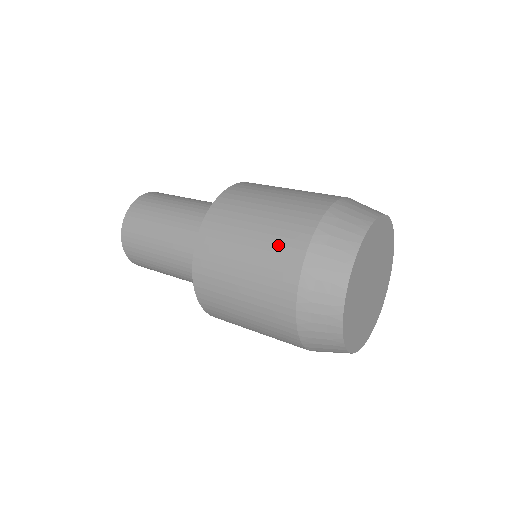
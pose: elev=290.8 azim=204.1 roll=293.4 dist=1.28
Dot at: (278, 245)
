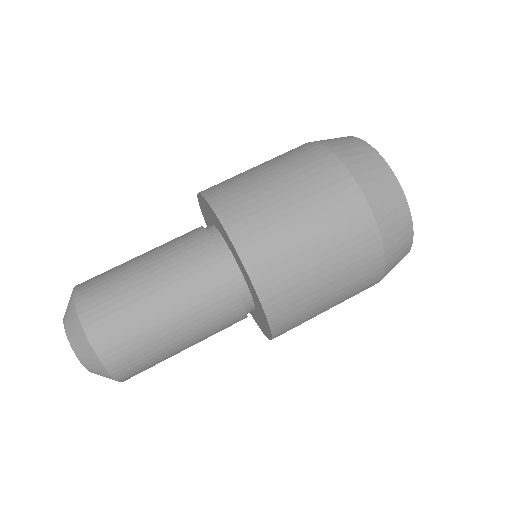
Dot at: (324, 190)
